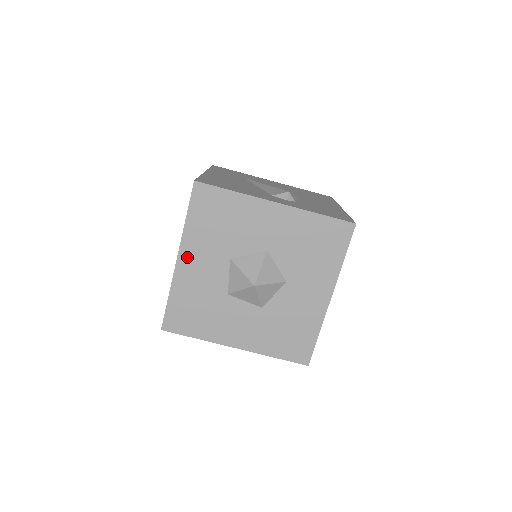
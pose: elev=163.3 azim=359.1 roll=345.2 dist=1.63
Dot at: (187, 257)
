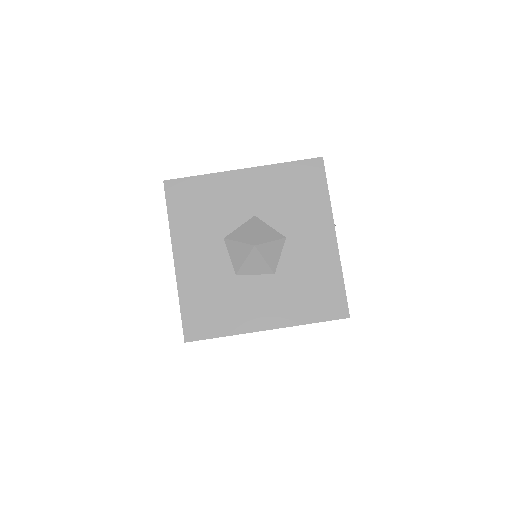
Dot at: (183, 254)
